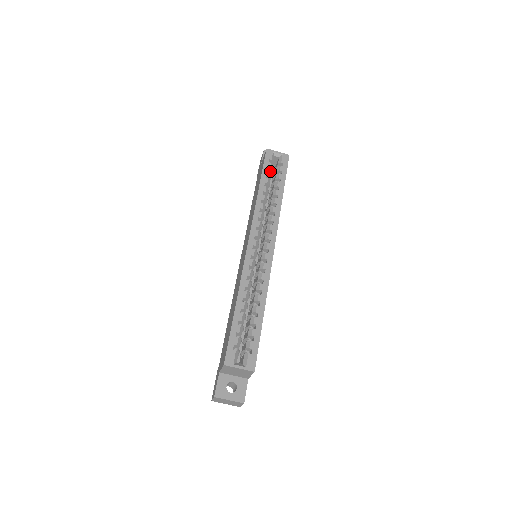
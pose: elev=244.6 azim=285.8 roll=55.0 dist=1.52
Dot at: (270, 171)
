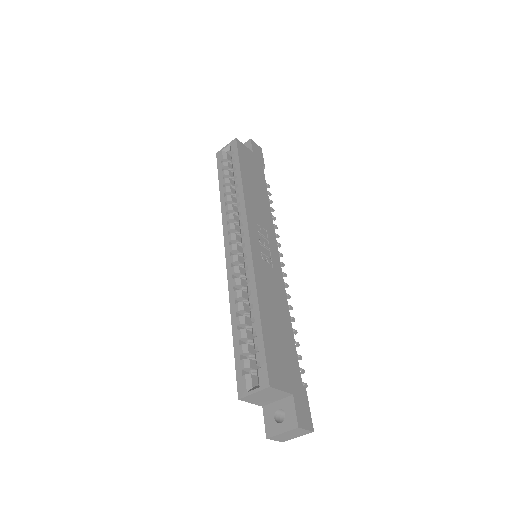
Dot at: (229, 169)
